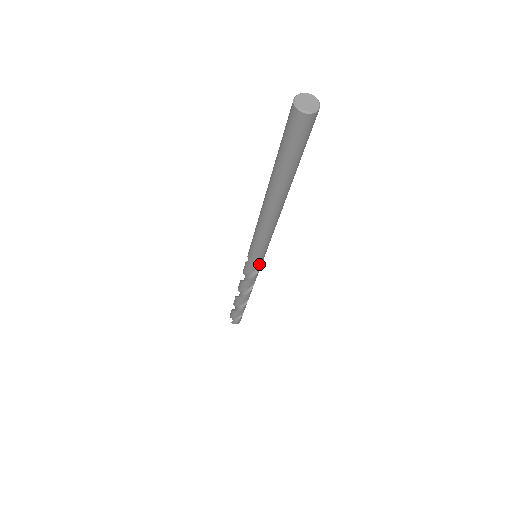
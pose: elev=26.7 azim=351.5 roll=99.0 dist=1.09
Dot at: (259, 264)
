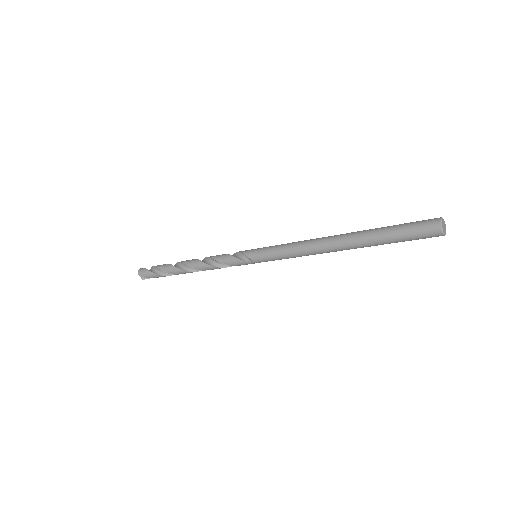
Dot at: occluded
